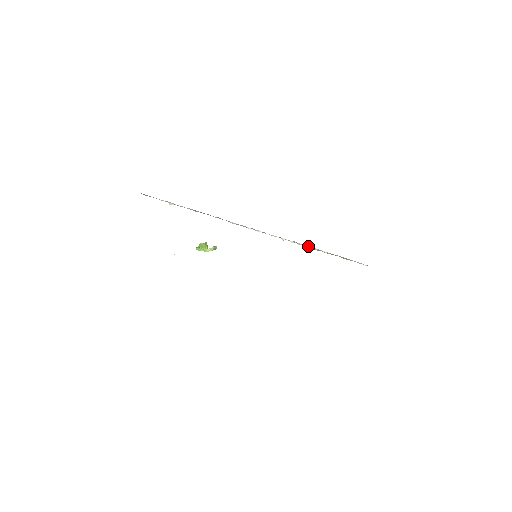
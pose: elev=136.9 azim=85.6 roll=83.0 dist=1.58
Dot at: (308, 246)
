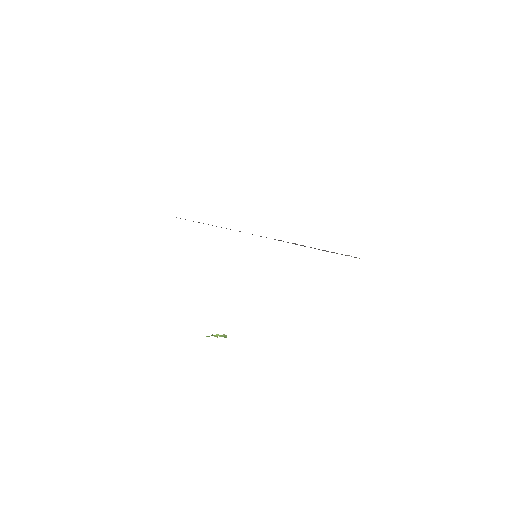
Dot at: occluded
